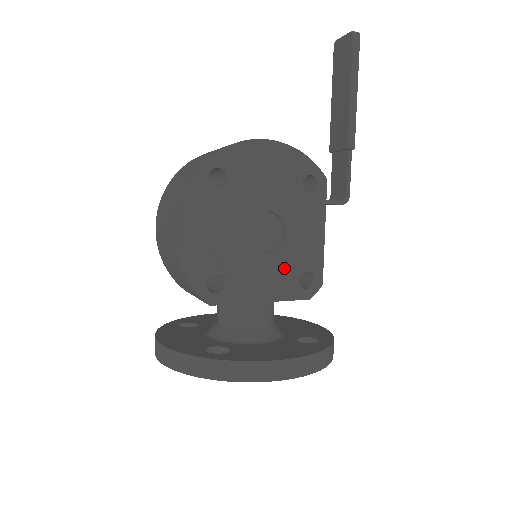
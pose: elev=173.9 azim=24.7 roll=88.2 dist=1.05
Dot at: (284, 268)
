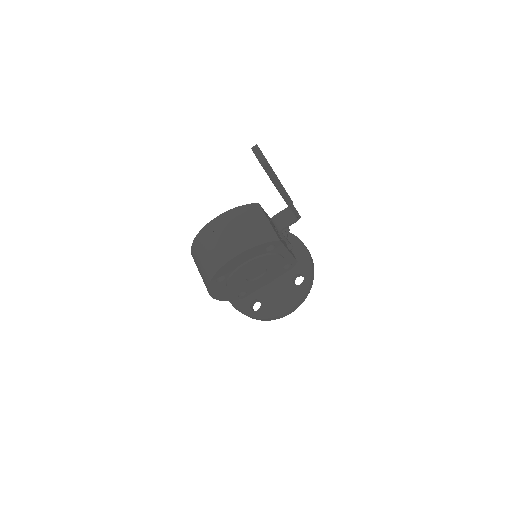
Dot at: (273, 274)
